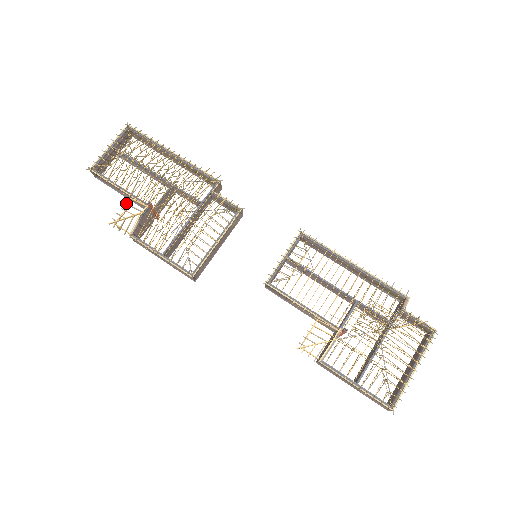
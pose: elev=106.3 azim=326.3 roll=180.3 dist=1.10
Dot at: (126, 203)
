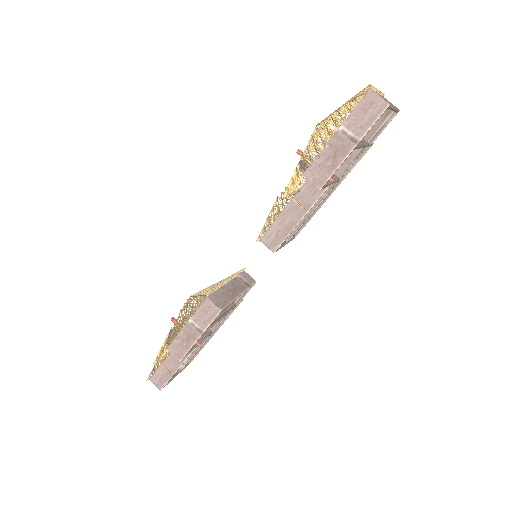
Dot at: (167, 351)
